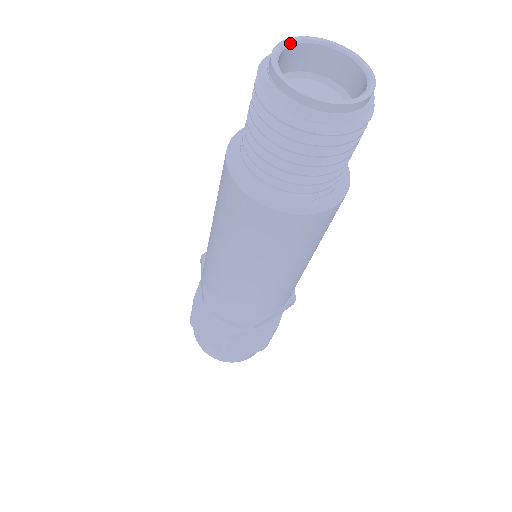
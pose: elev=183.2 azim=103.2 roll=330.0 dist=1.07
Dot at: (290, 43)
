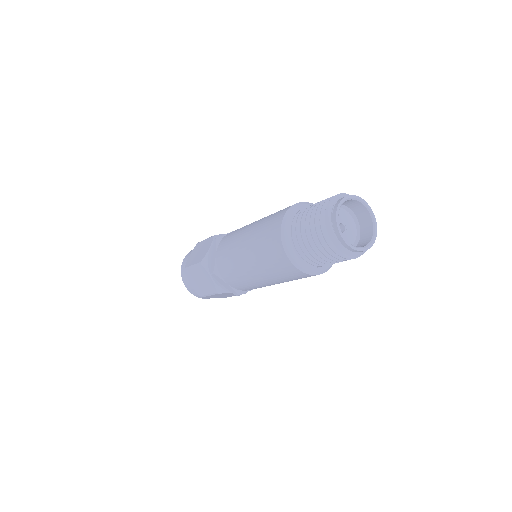
Dot at: (346, 200)
